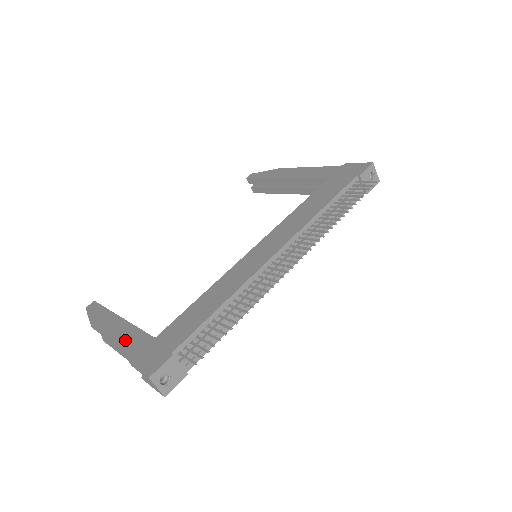
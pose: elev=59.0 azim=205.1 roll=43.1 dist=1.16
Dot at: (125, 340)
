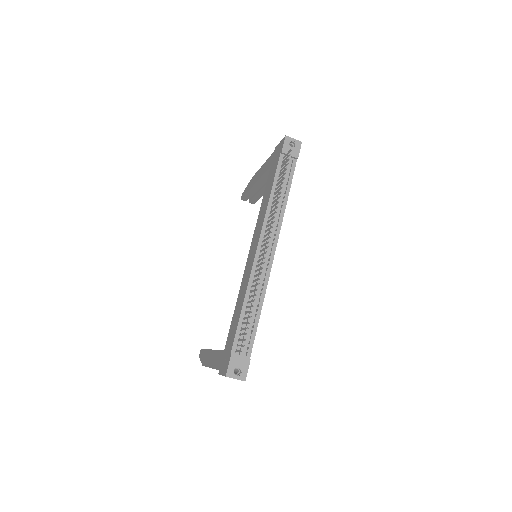
Dot at: (215, 362)
